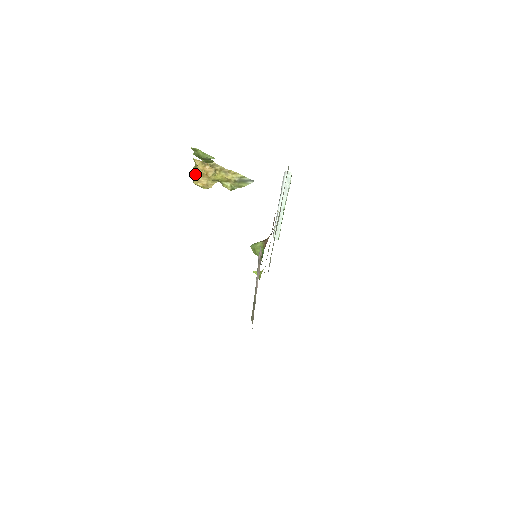
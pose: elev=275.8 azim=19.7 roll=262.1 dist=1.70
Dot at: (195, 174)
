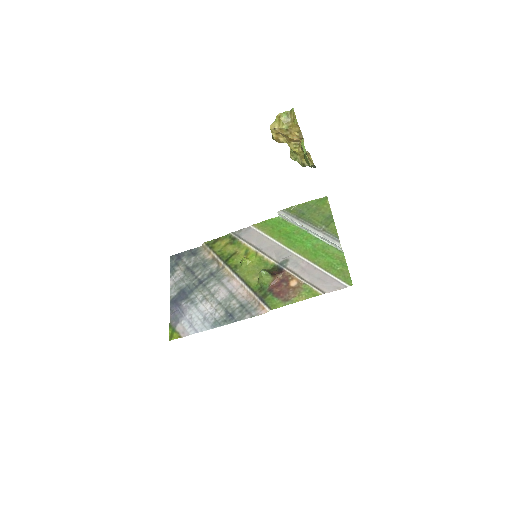
Dot at: (281, 126)
